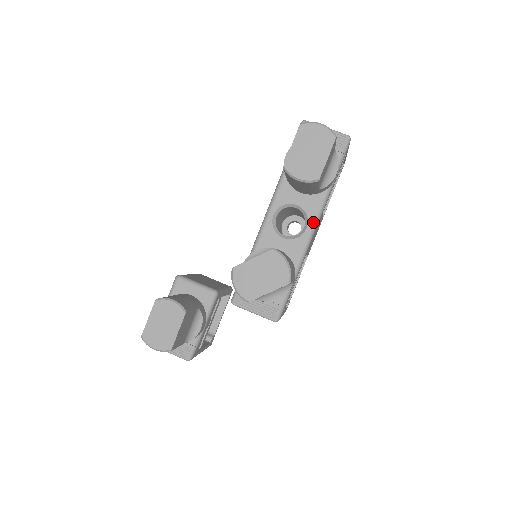
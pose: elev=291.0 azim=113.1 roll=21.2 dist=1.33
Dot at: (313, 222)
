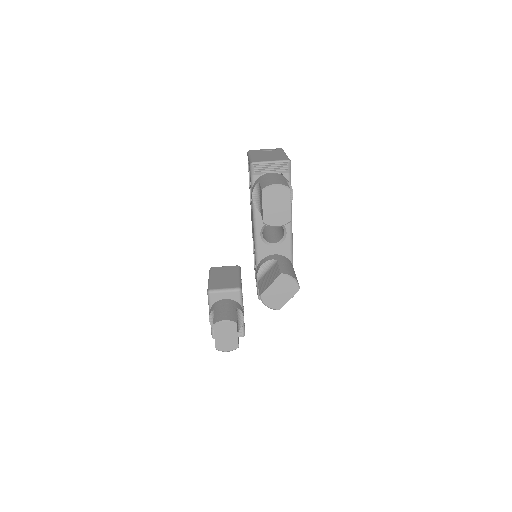
Dot at: (289, 227)
